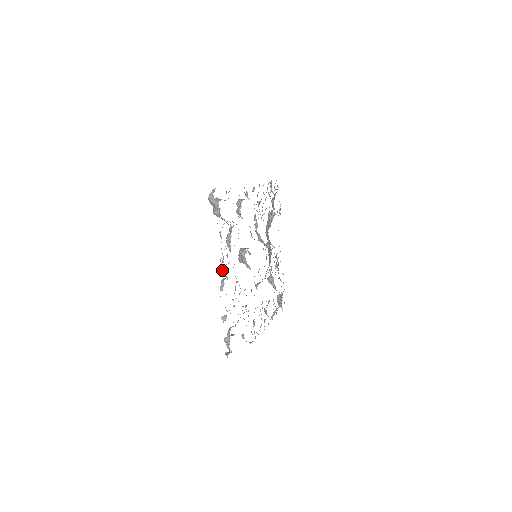
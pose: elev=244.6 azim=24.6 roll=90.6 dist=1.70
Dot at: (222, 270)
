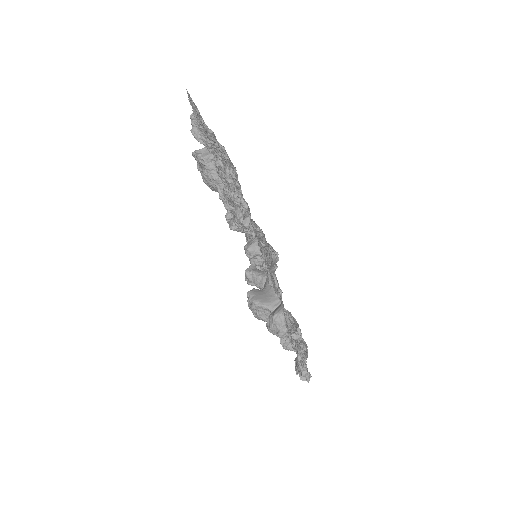
Dot at: occluded
